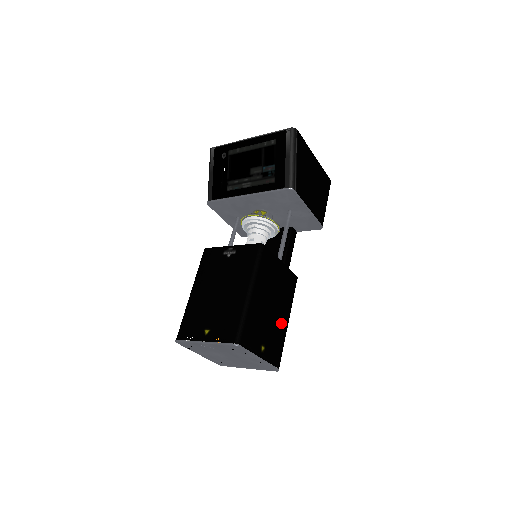
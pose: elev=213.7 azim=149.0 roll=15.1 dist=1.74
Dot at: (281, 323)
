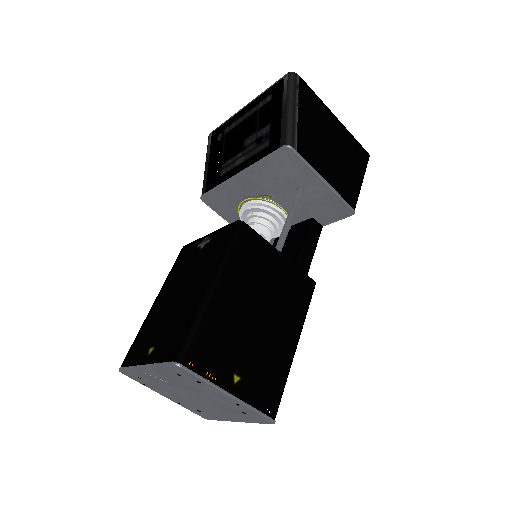
Dot at: (279, 345)
